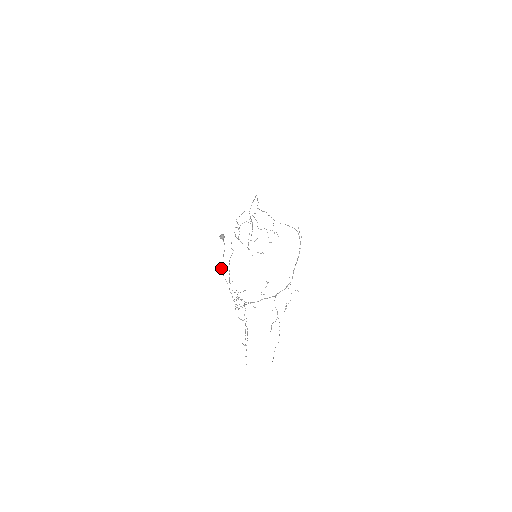
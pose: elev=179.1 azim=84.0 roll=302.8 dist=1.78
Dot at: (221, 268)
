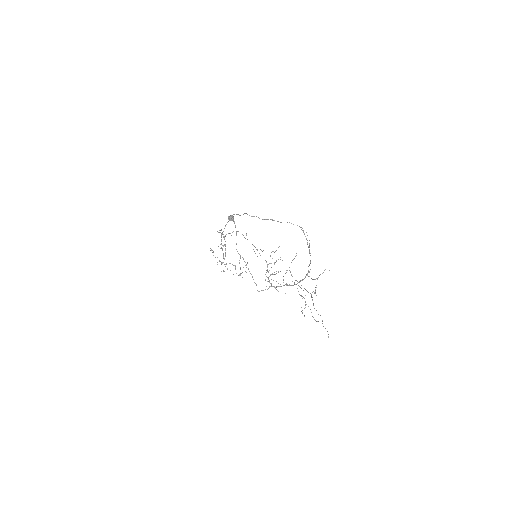
Dot at: occluded
